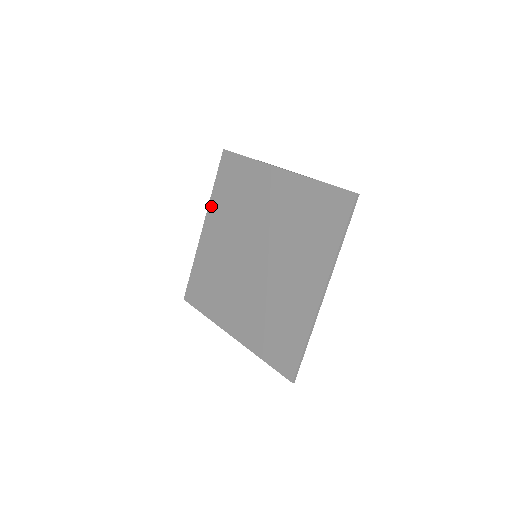
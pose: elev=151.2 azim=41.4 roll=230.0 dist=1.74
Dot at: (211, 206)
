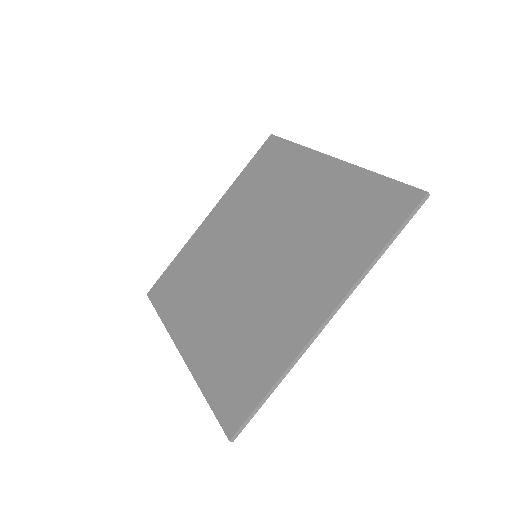
Dot at: (229, 192)
